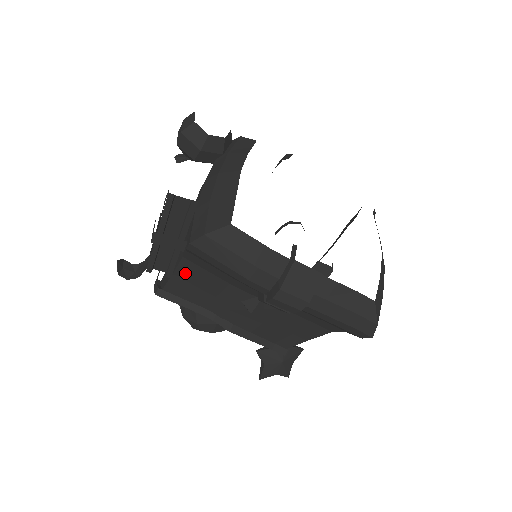
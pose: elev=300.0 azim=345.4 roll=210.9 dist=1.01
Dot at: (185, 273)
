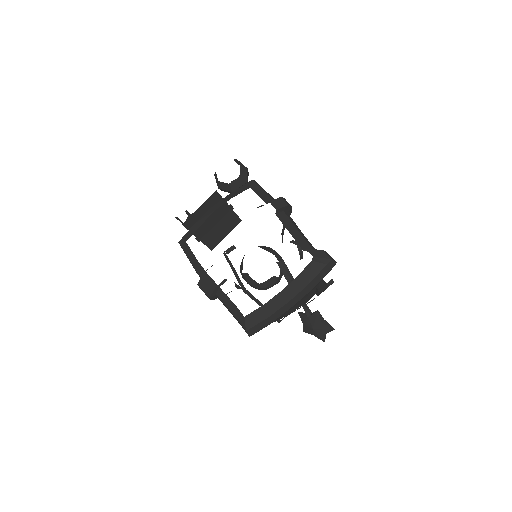
Dot at: occluded
